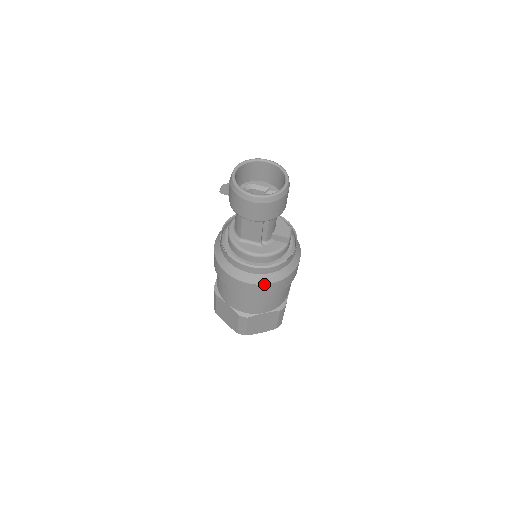
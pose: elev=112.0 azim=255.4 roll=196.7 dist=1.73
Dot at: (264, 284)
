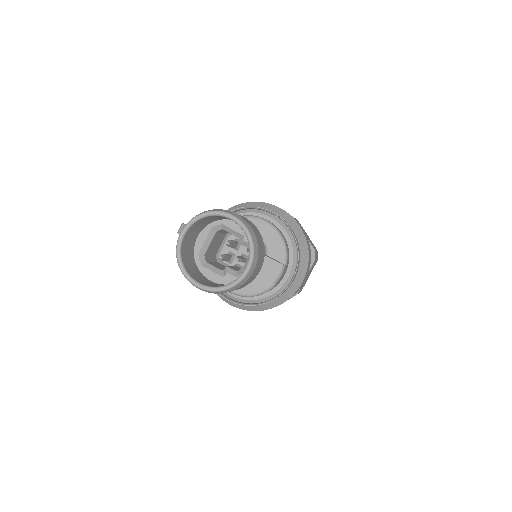
Dot at: (249, 310)
